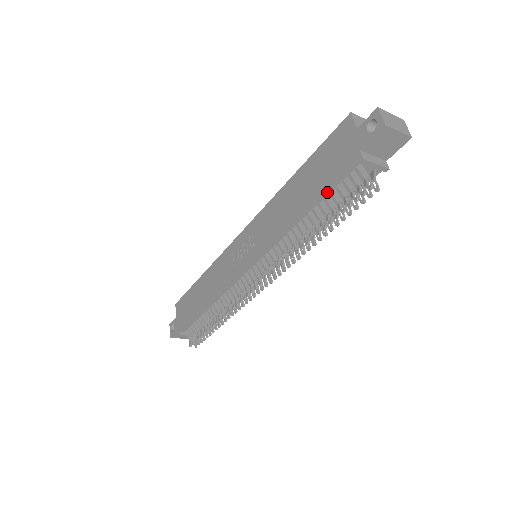
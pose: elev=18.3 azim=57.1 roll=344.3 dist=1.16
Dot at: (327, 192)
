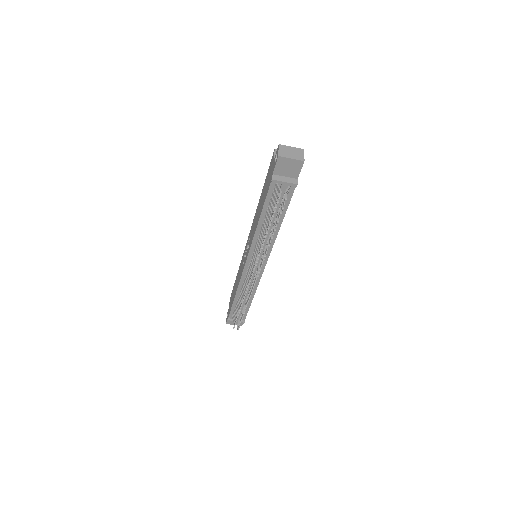
Dot at: (266, 204)
